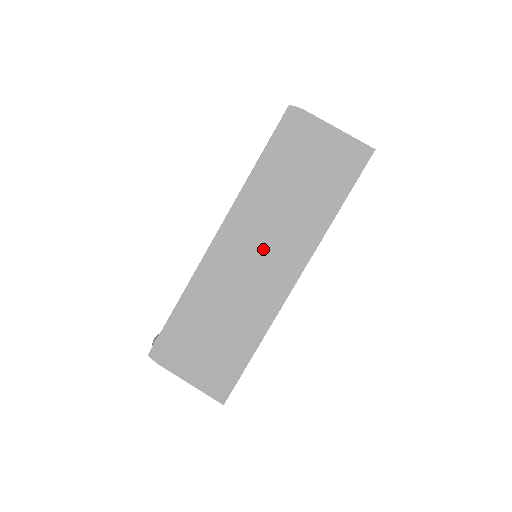
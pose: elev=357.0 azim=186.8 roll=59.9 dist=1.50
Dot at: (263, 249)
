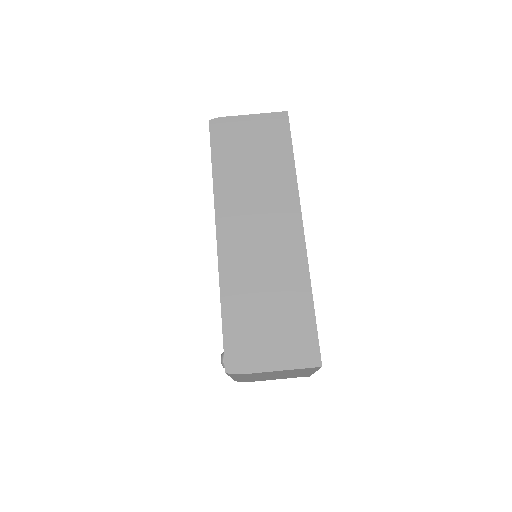
Dot at: (260, 220)
